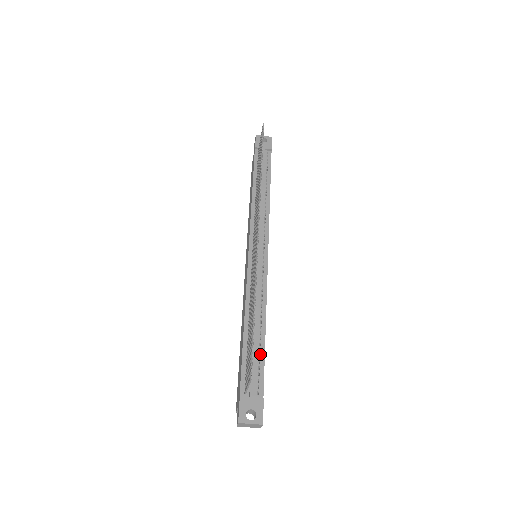
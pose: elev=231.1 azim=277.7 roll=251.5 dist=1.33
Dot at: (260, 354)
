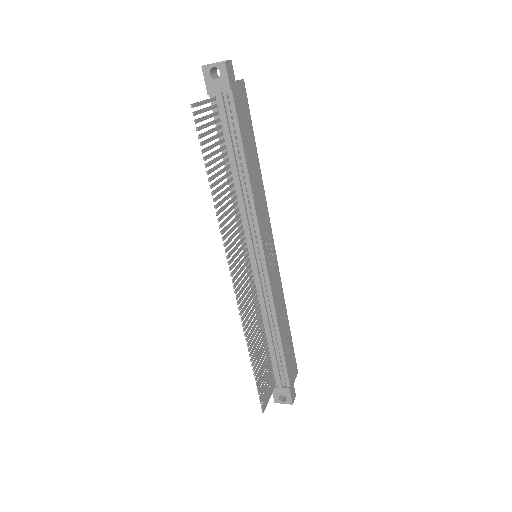
Dot at: (280, 356)
